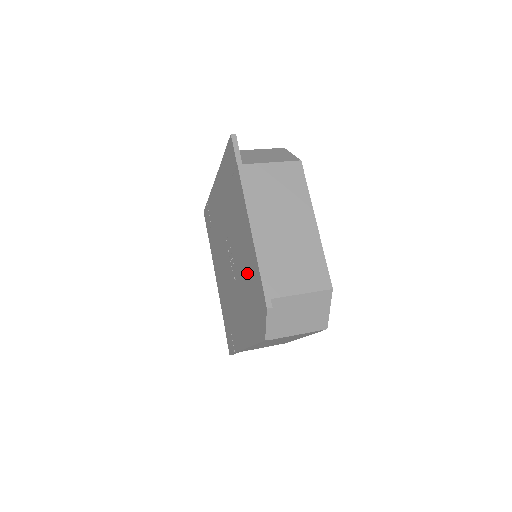
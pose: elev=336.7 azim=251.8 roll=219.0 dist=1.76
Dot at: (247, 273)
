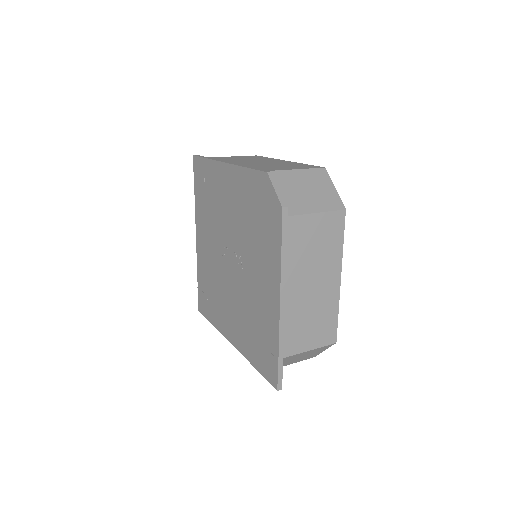
Dot at: (244, 210)
